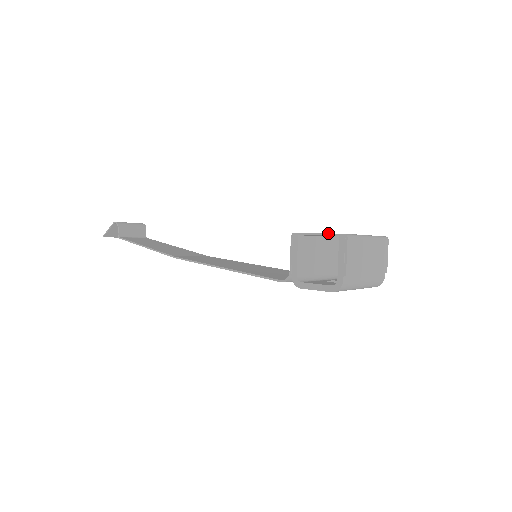
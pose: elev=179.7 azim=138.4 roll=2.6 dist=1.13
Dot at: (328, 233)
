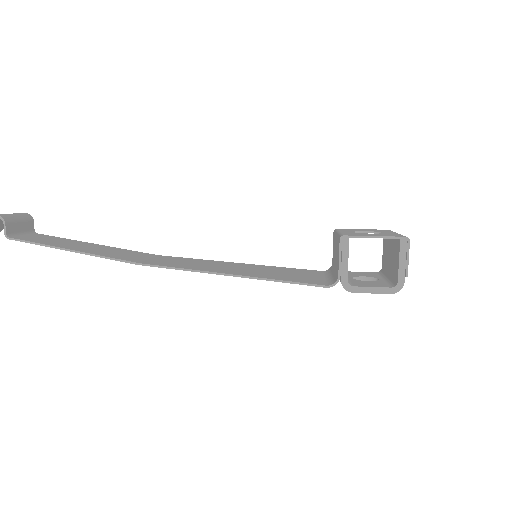
Dot at: (387, 236)
